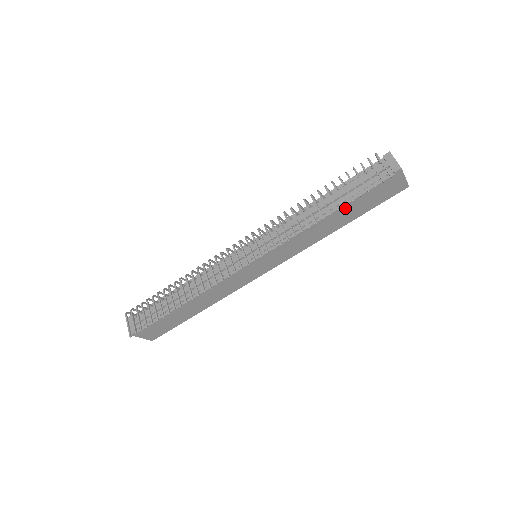
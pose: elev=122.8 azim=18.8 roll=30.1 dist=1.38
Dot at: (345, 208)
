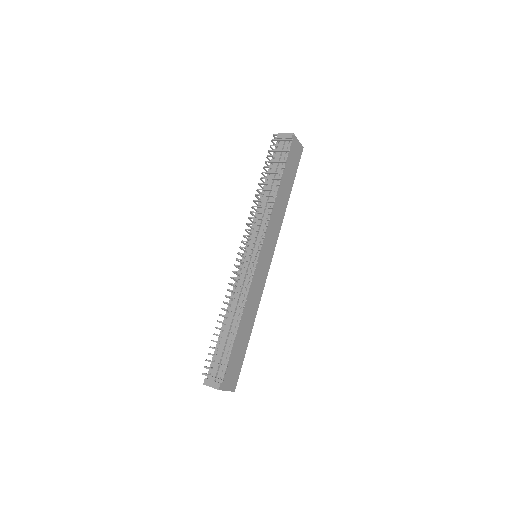
Dot at: (283, 179)
